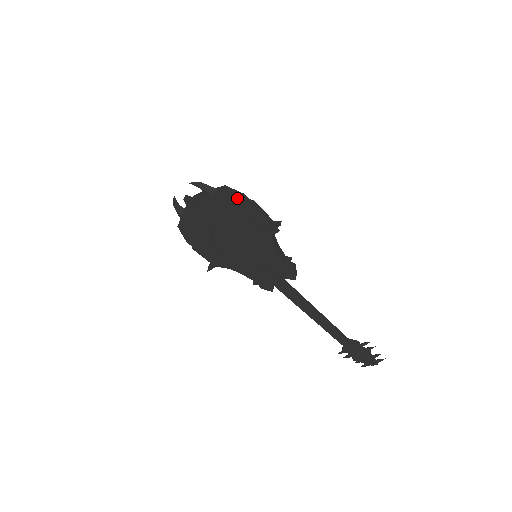
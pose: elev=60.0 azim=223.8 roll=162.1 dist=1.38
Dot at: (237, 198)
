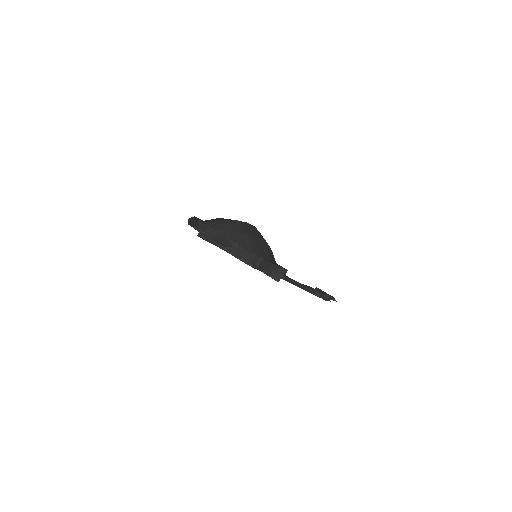
Dot at: occluded
